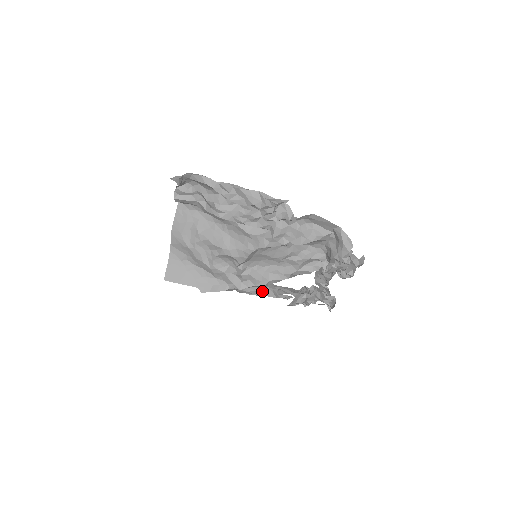
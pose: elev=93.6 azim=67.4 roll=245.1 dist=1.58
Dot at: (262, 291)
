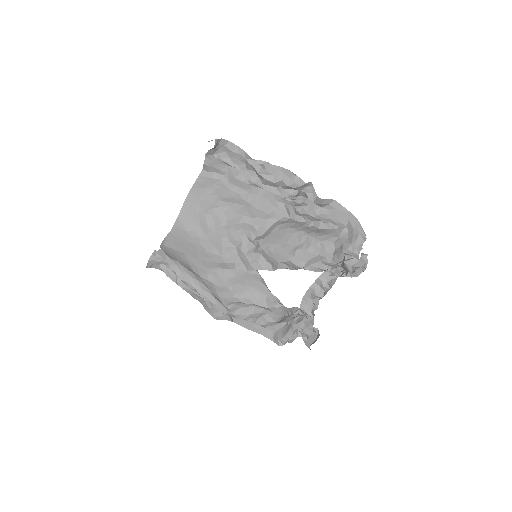
Dot at: (254, 298)
